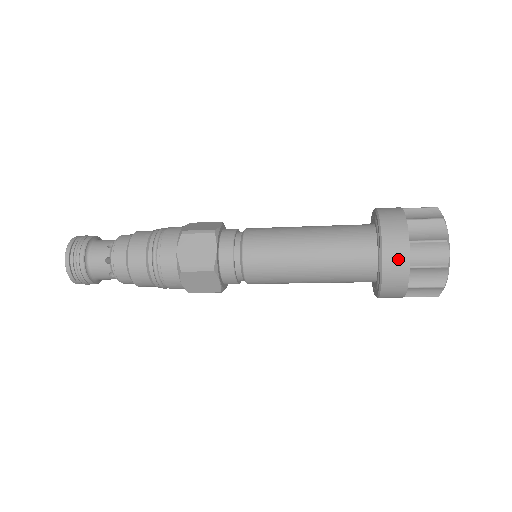
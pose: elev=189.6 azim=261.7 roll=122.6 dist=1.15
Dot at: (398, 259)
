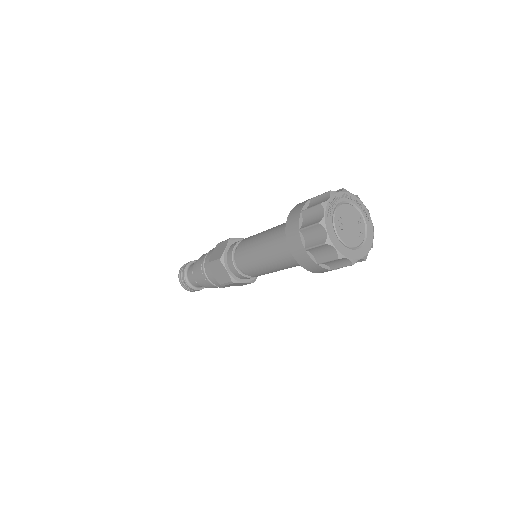
Dot at: (307, 262)
